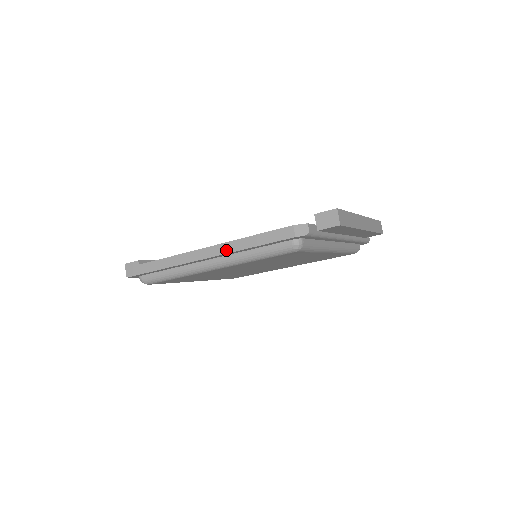
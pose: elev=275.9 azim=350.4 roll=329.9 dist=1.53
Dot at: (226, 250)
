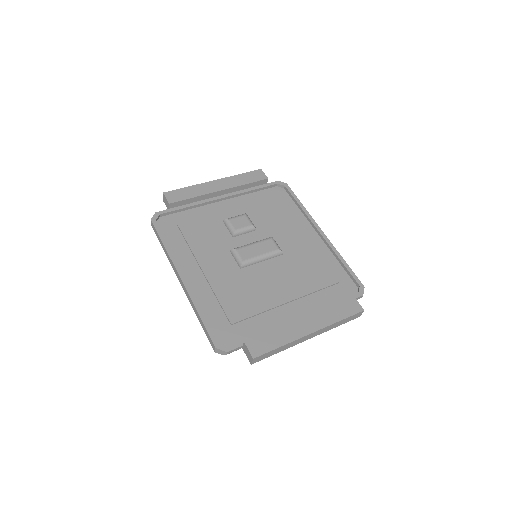
Dot at: (189, 300)
